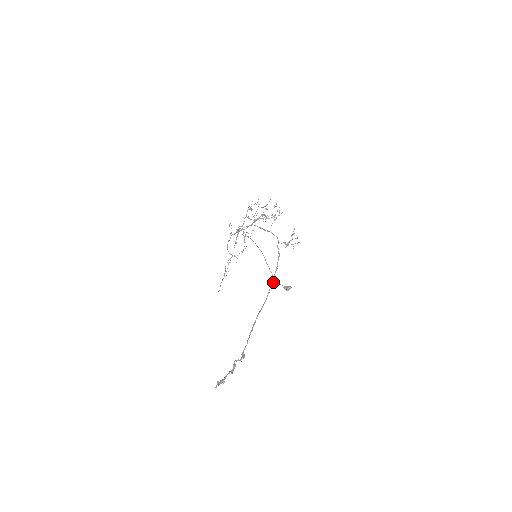
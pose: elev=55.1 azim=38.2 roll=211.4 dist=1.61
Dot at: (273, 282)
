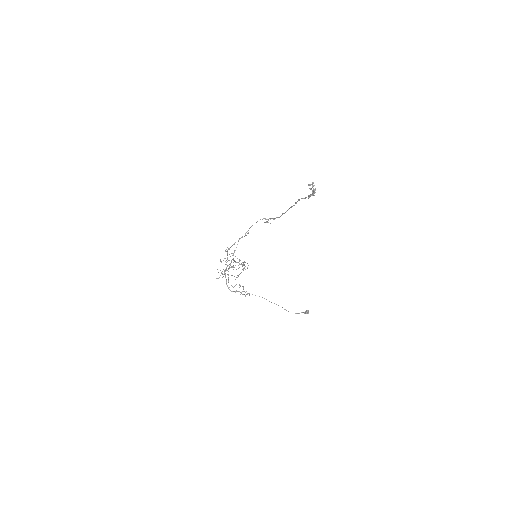
Dot at: occluded
